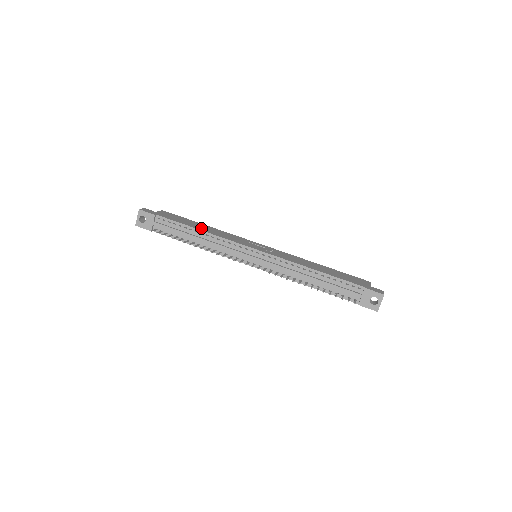
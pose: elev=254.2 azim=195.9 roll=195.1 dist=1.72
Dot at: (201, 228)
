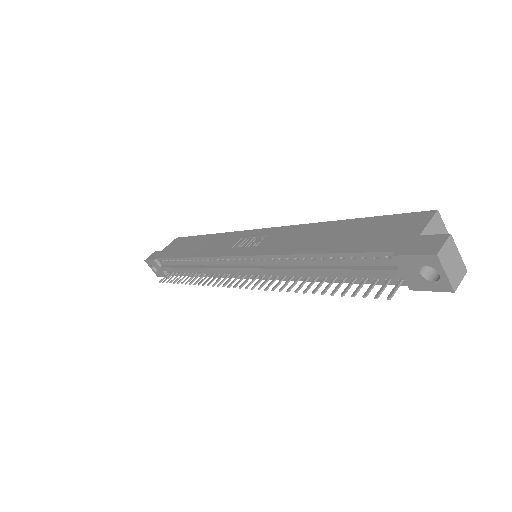
Dot at: (192, 251)
